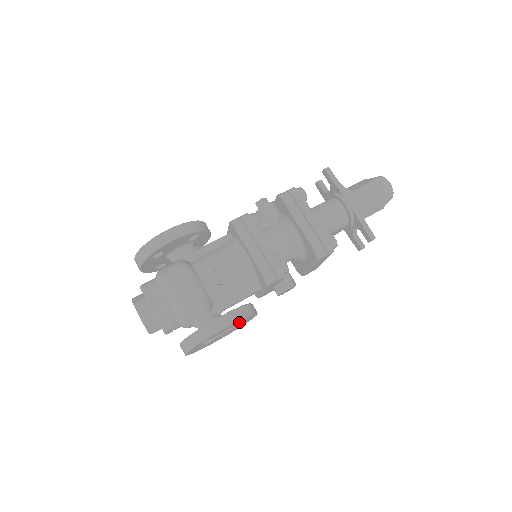
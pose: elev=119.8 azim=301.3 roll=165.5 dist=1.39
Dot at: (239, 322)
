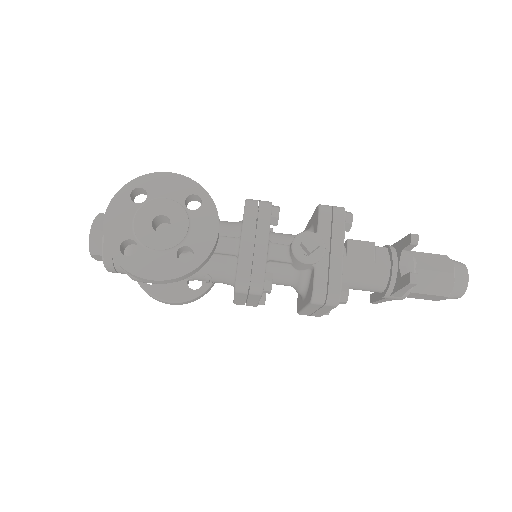
Dot at: occluded
